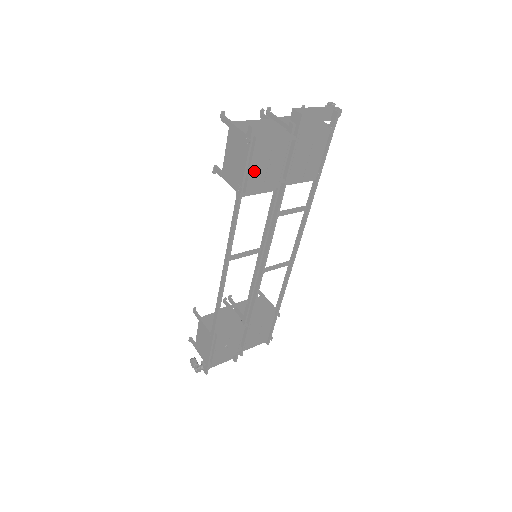
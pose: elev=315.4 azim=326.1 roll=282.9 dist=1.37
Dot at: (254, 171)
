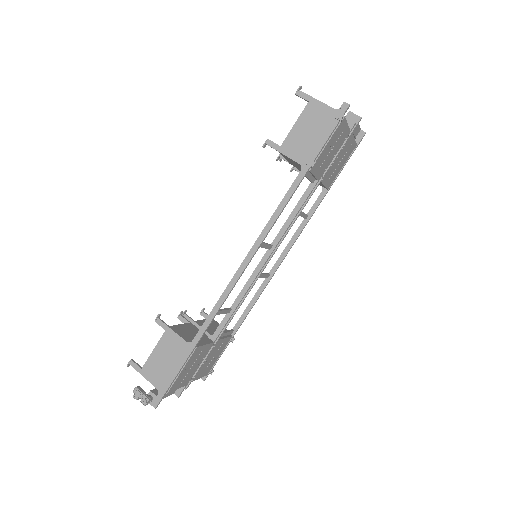
Dot at: (325, 150)
